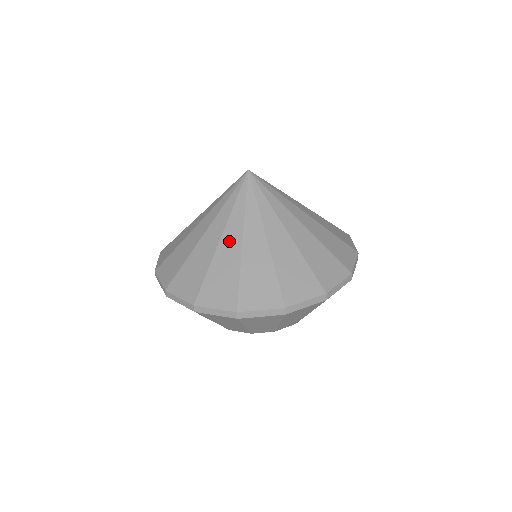
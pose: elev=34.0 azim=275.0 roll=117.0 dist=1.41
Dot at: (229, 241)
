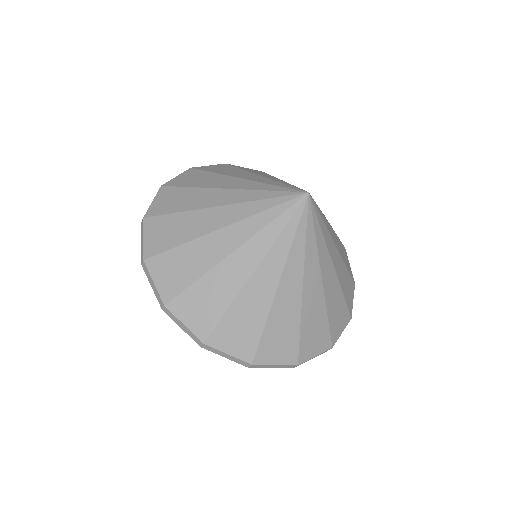
Dot at: (288, 287)
